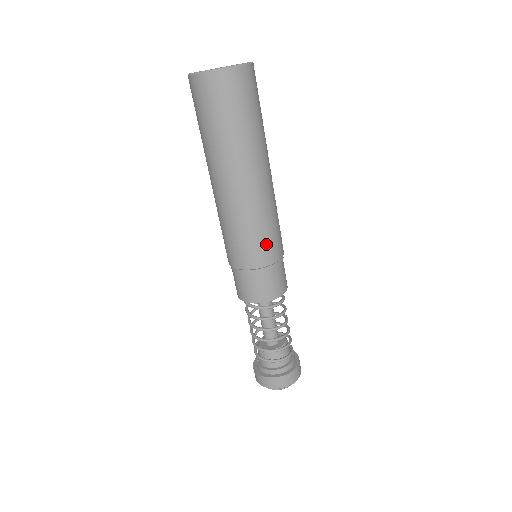
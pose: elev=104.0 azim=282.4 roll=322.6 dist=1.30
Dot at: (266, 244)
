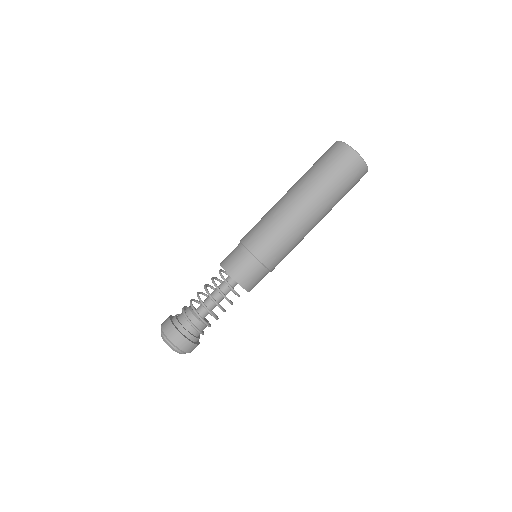
Dot at: (274, 250)
